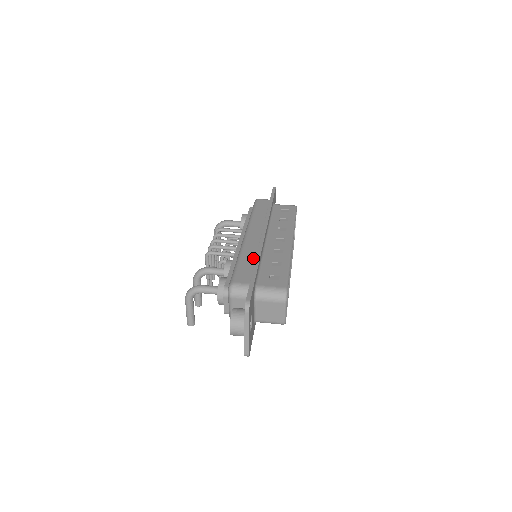
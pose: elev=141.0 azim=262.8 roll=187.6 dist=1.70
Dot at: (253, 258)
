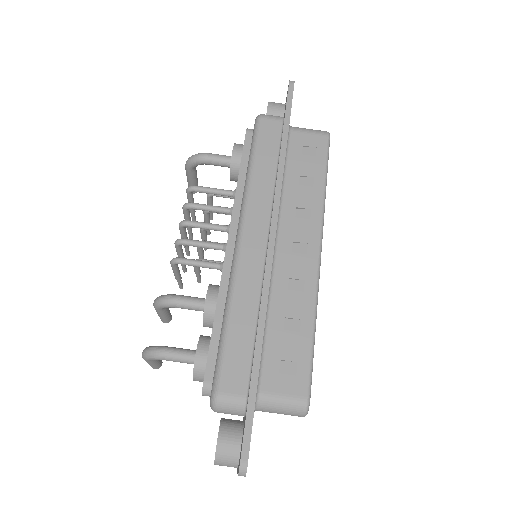
Dot at: (252, 316)
